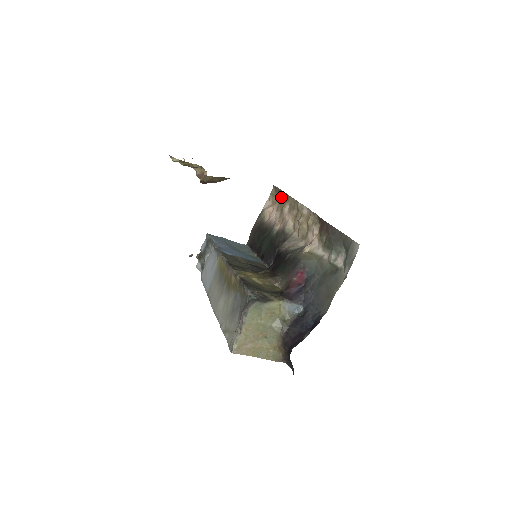
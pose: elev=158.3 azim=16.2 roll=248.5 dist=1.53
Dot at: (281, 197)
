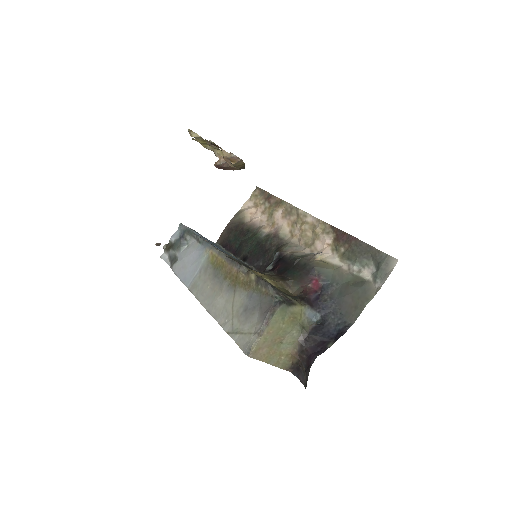
Dot at: (270, 200)
